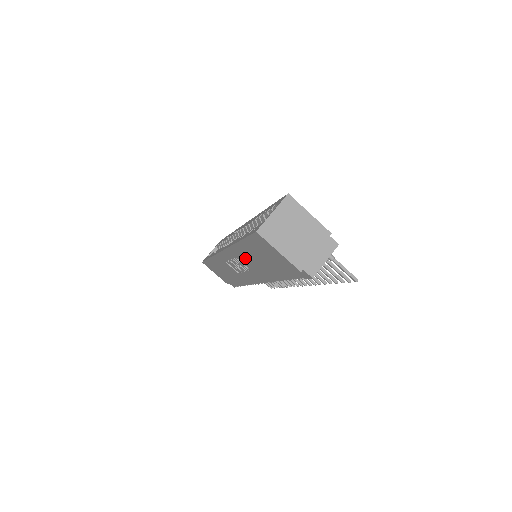
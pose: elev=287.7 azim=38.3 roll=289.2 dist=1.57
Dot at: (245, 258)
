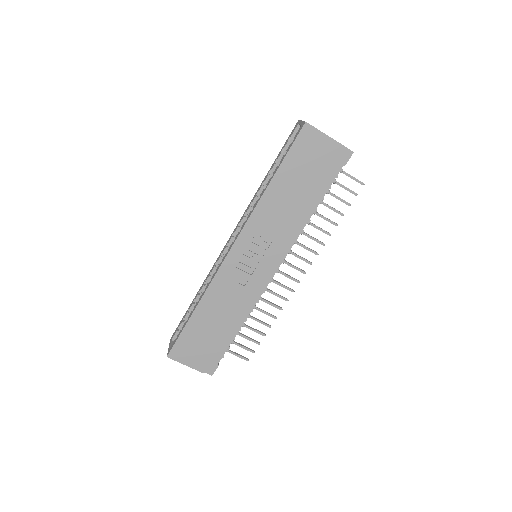
Dot at: (272, 213)
